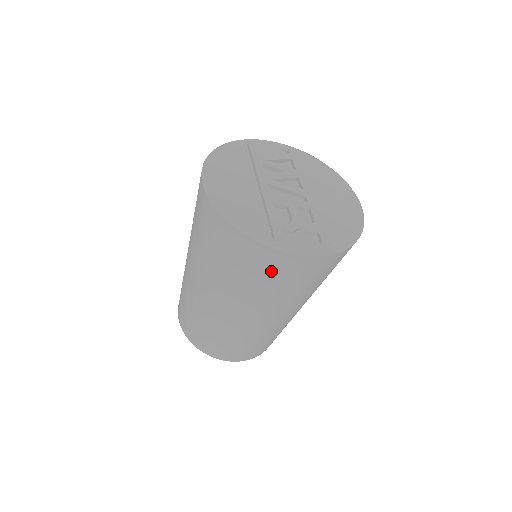
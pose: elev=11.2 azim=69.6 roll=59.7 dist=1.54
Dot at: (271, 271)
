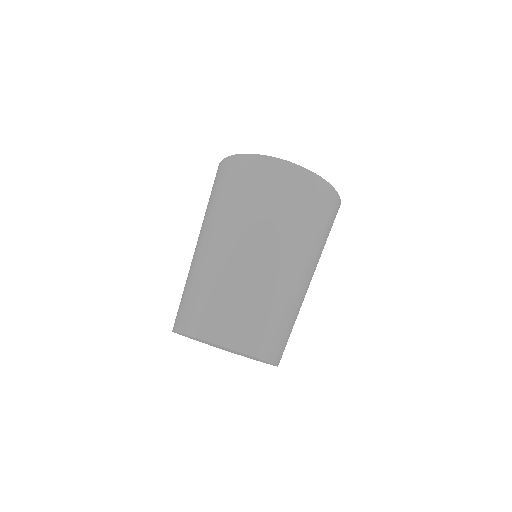
Dot at: (319, 204)
